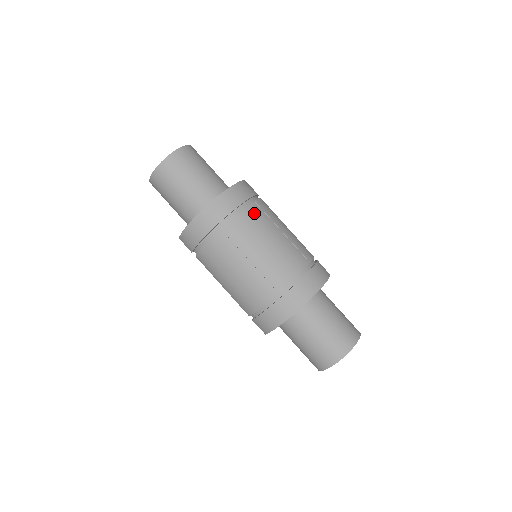
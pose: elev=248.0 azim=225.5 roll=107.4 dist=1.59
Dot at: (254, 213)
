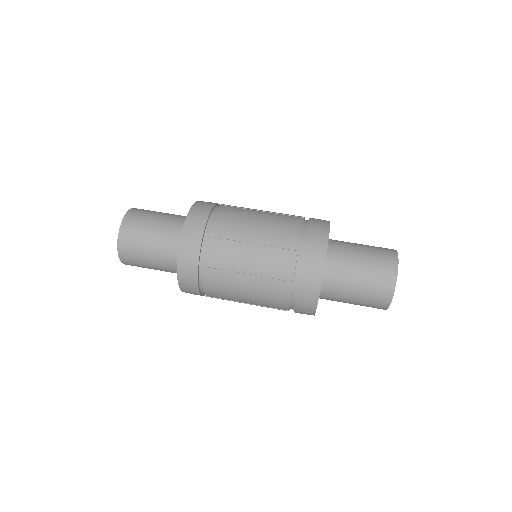
Dot at: (216, 251)
